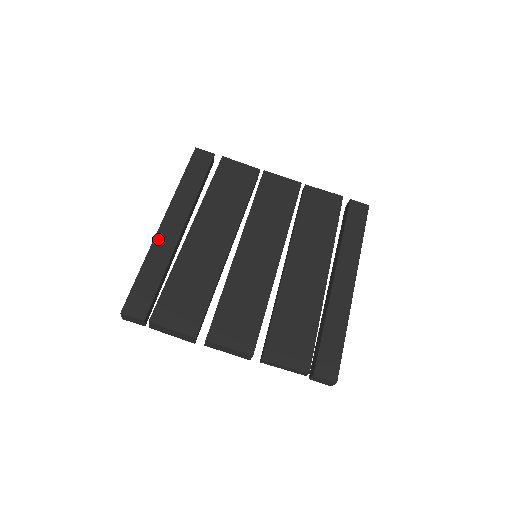
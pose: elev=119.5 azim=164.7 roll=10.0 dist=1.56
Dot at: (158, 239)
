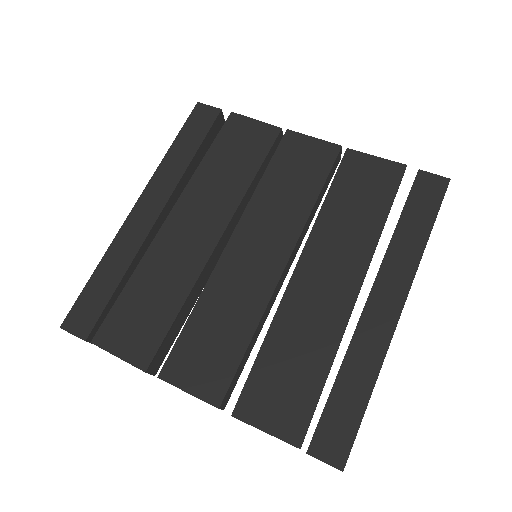
Dot at: (125, 229)
